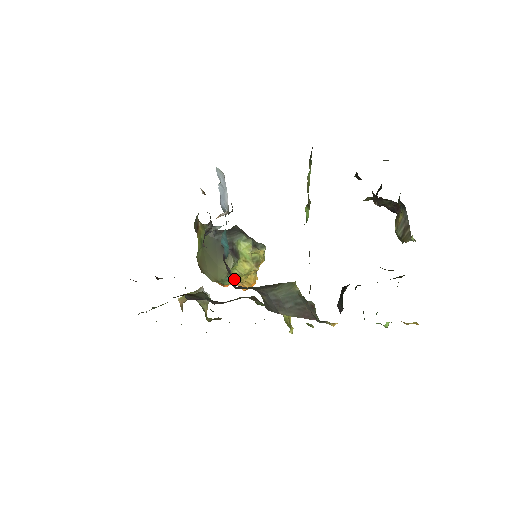
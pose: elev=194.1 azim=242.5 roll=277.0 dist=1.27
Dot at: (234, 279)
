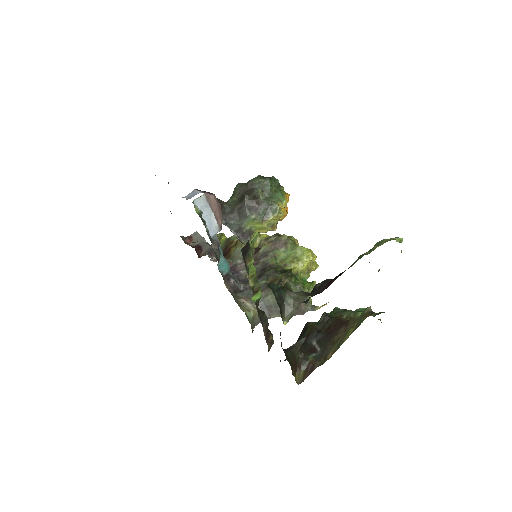
Dot at: occluded
